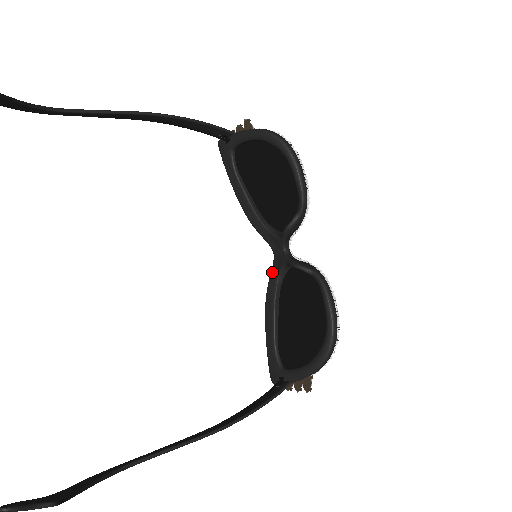
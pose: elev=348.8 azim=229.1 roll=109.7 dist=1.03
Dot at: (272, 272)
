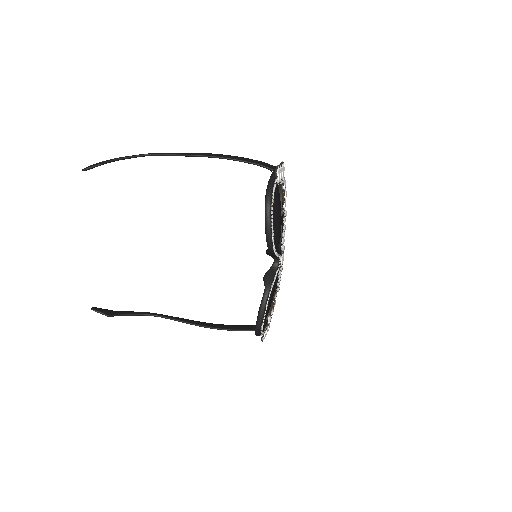
Dot at: occluded
